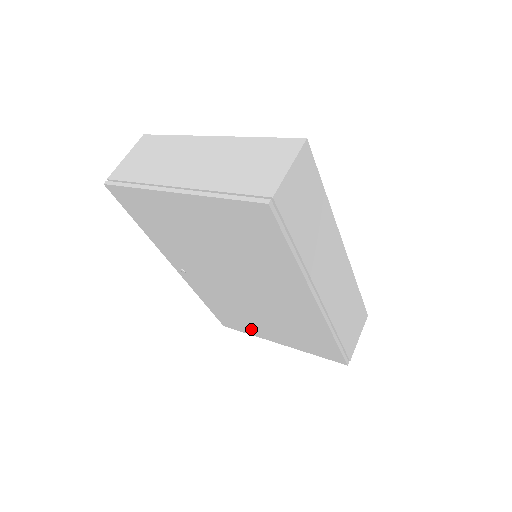
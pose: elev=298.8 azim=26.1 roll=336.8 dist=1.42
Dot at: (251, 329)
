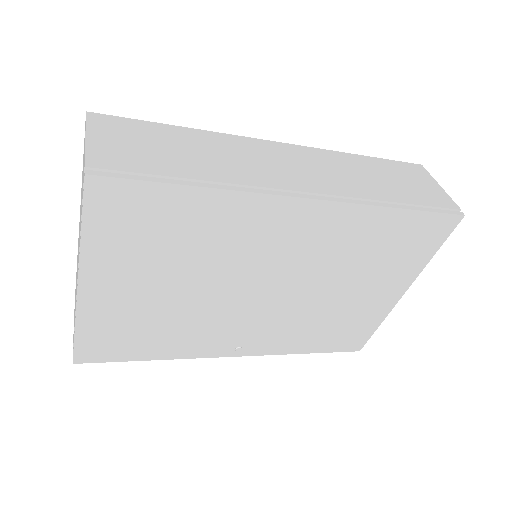
Dot at: (368, 318)
